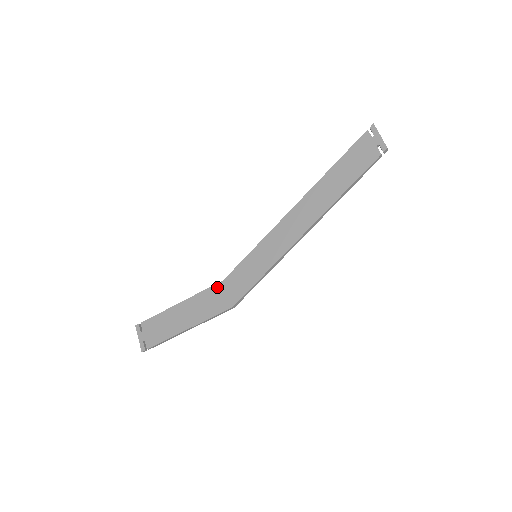
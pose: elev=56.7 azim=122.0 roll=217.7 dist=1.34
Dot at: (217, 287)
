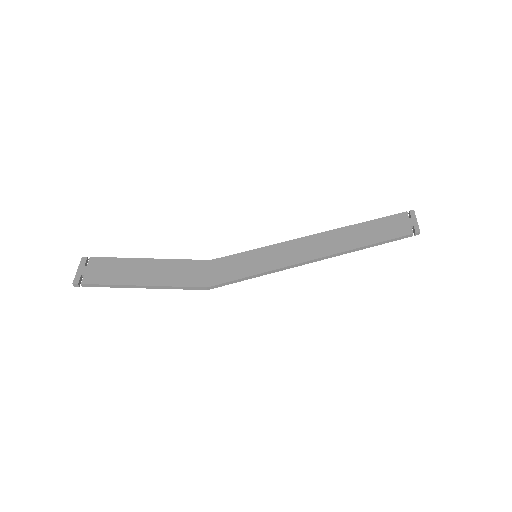
Dot at: (200, 263)
